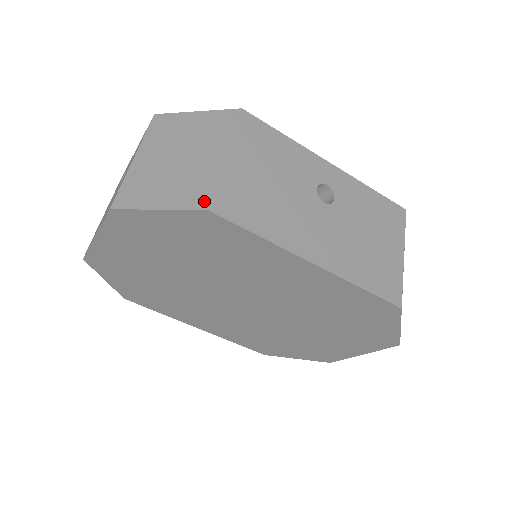
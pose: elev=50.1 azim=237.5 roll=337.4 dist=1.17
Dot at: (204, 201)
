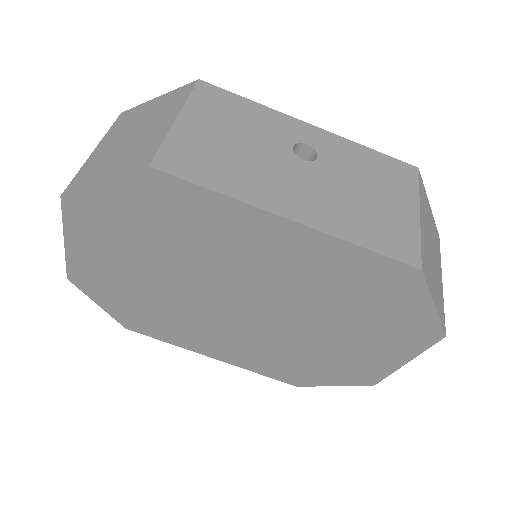
Dot at: (146, 160)
